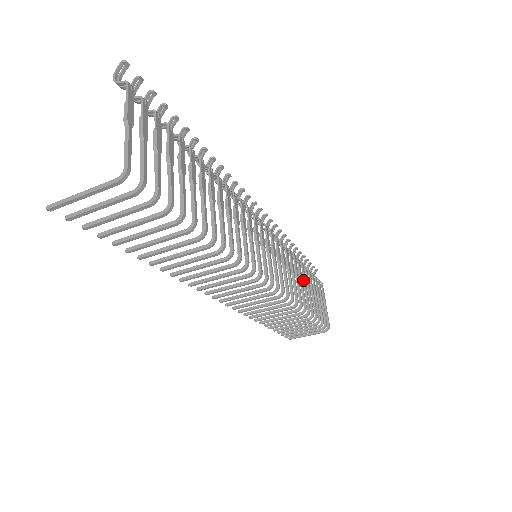
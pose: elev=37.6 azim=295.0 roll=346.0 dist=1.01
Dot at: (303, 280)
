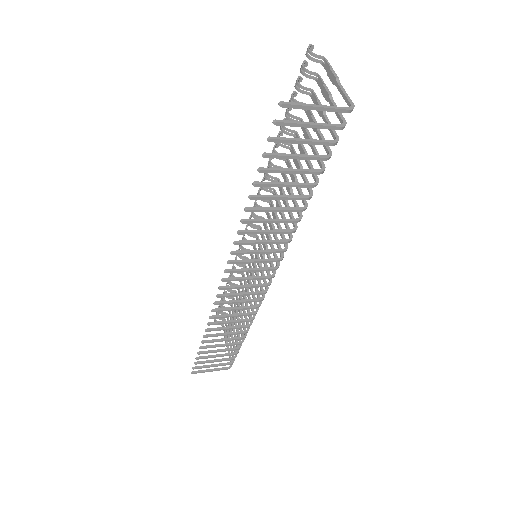
Dot at: (239, 306)
